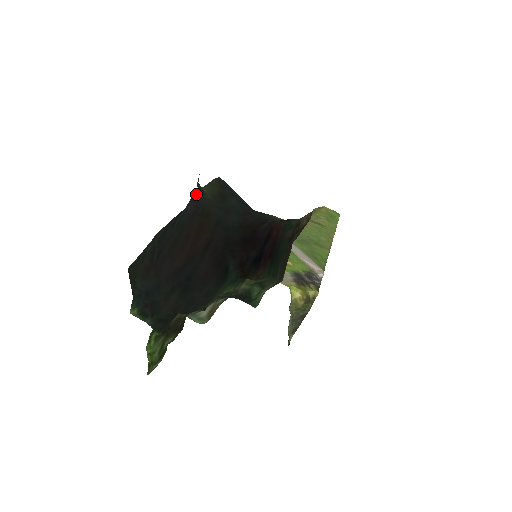
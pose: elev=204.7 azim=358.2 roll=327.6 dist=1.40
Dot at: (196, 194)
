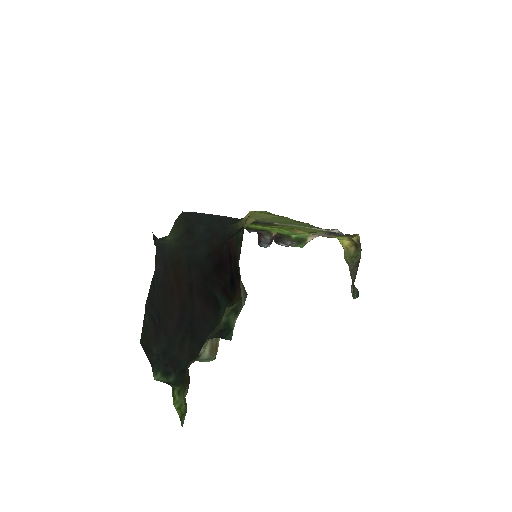
Dot at: (157, 253)
